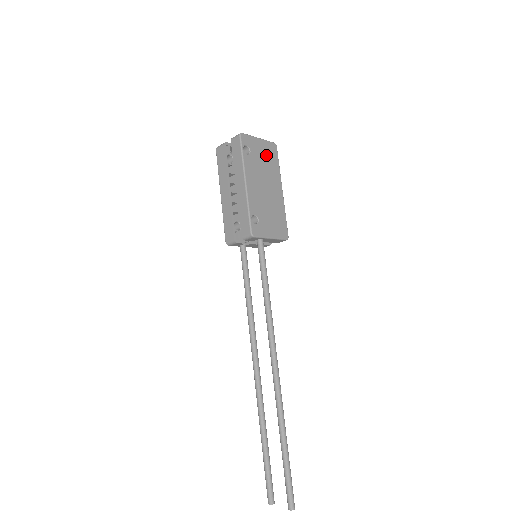
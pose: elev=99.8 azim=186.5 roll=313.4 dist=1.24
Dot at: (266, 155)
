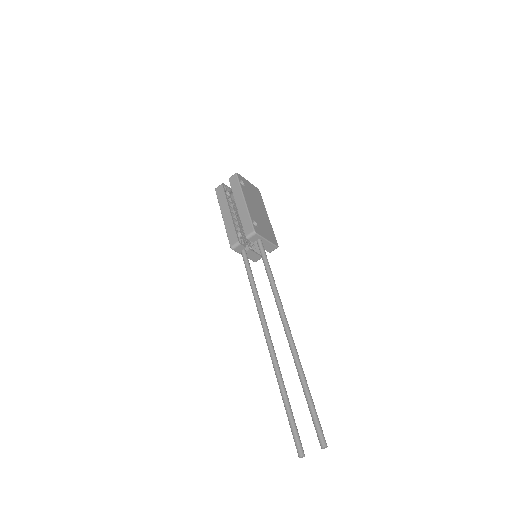
Dot at: (254, 192)
